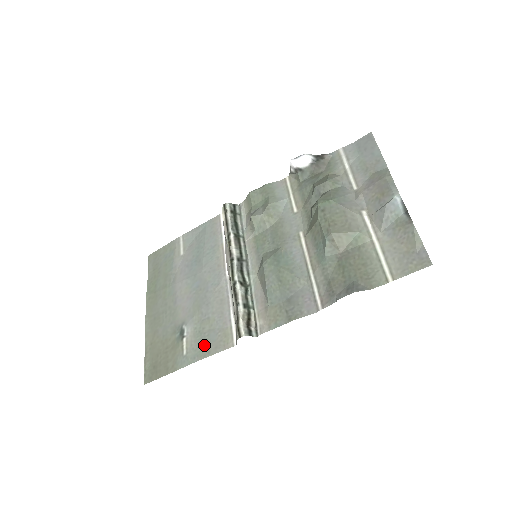
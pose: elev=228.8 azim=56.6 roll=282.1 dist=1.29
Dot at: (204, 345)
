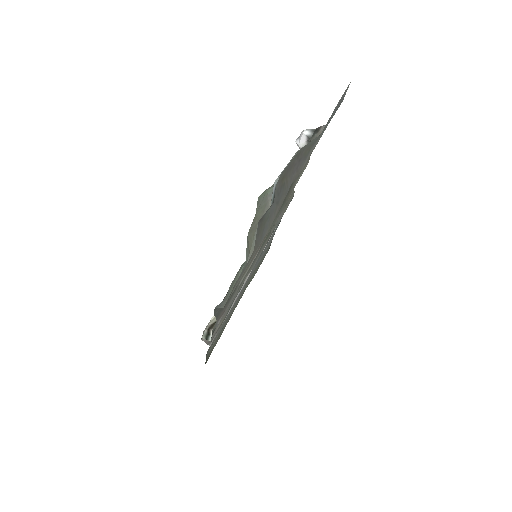
Dot at: occluded
